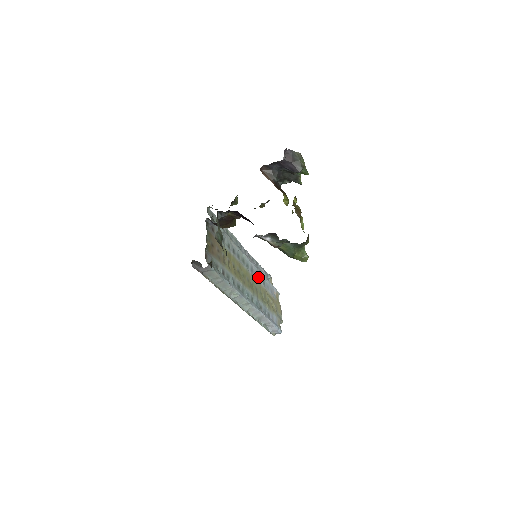
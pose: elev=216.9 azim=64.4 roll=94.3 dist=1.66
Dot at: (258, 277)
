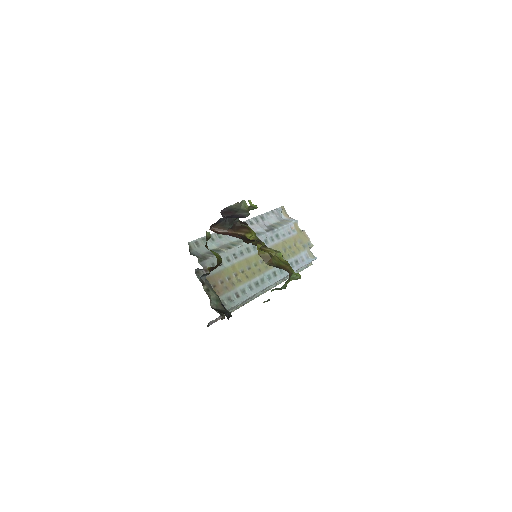
Dot at: (269, 241)
